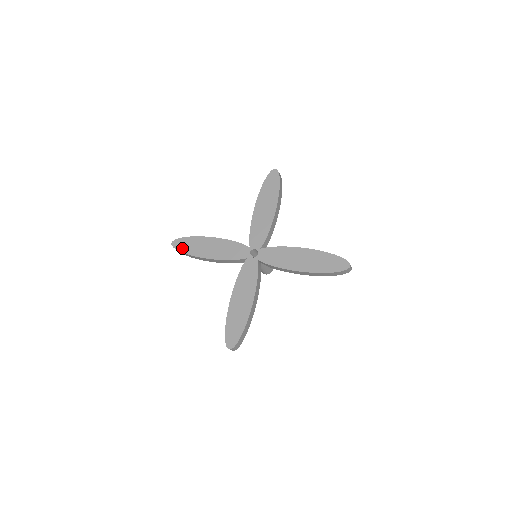
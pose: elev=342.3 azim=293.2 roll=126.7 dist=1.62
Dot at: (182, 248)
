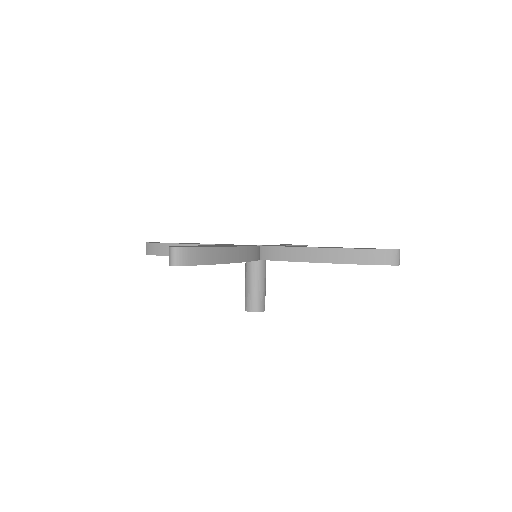
Dot at: occluded
